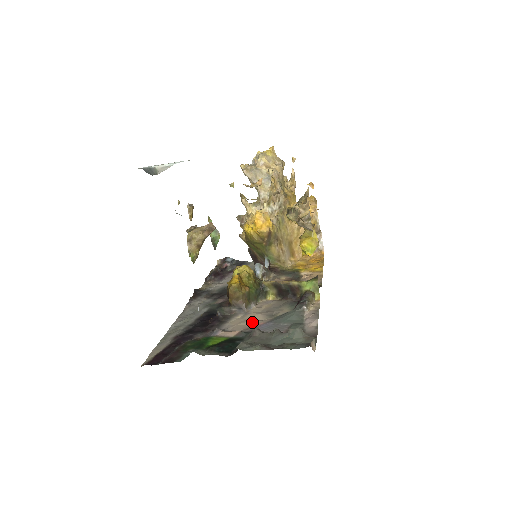
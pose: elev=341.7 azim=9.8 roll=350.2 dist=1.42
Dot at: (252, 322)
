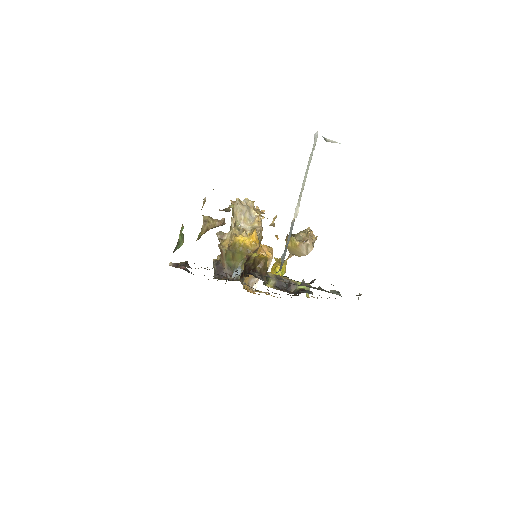
Dot at: occluded
